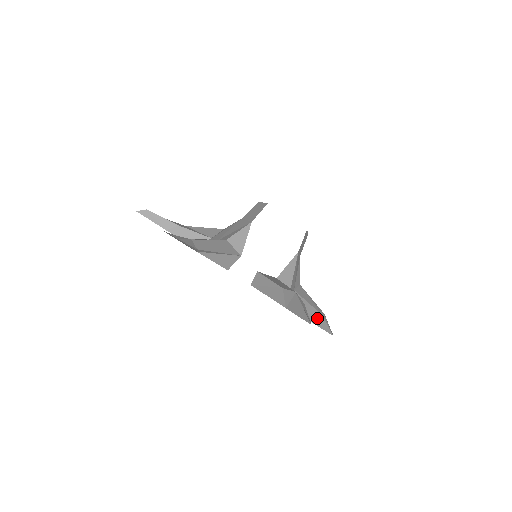
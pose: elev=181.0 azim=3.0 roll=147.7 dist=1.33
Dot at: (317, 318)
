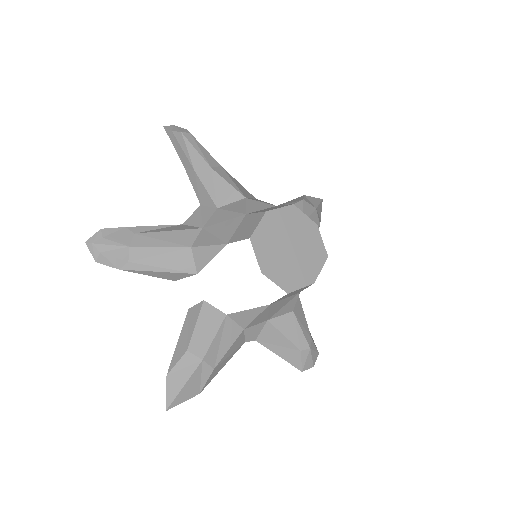
Dot at: (288, 352)
